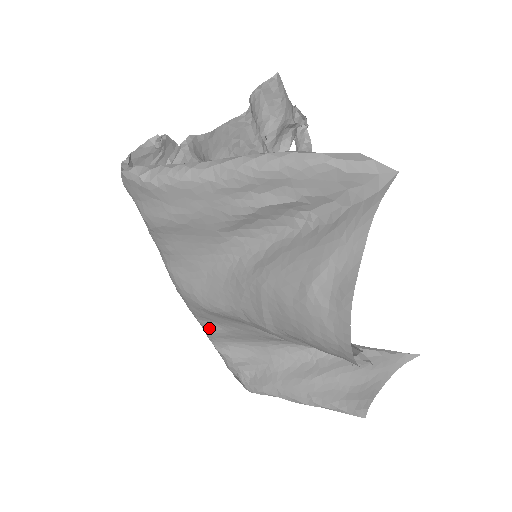
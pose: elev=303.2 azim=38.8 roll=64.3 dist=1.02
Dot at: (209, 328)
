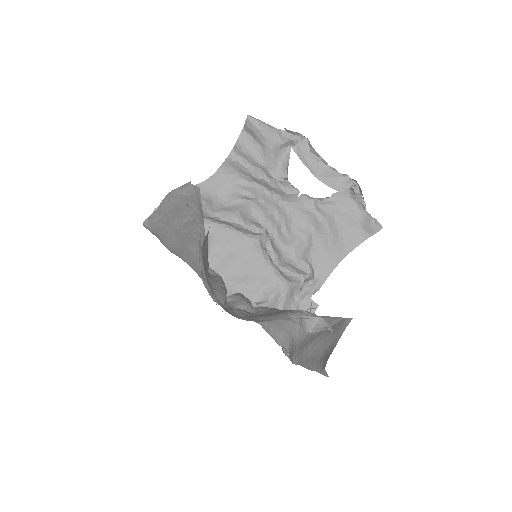
Dot at: occluded
